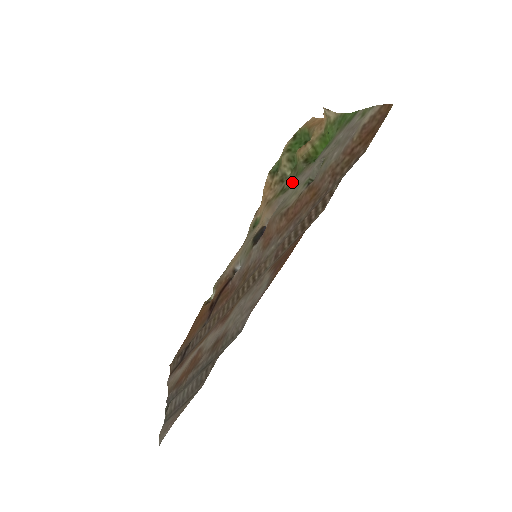
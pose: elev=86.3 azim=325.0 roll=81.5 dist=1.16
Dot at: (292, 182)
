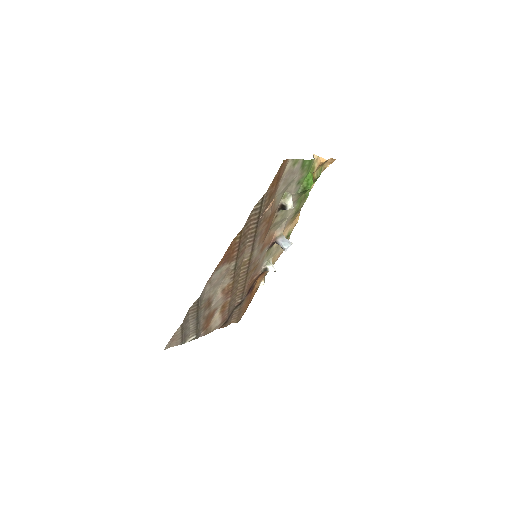
Dot at: (299, 207)
